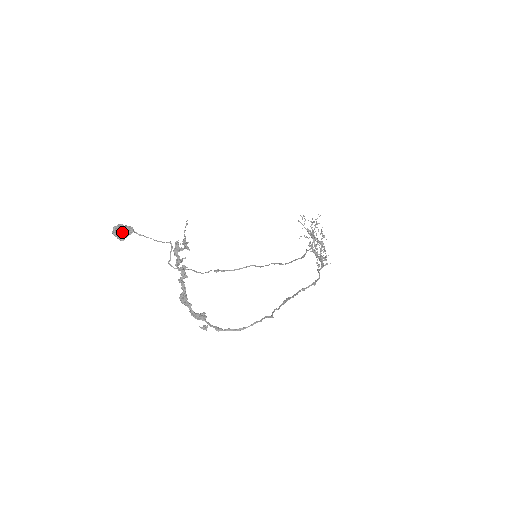
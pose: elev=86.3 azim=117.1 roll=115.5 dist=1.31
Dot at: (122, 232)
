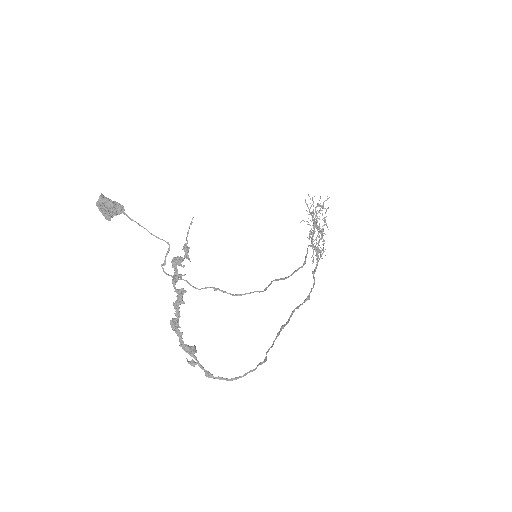
Dot at: (110, 212)
